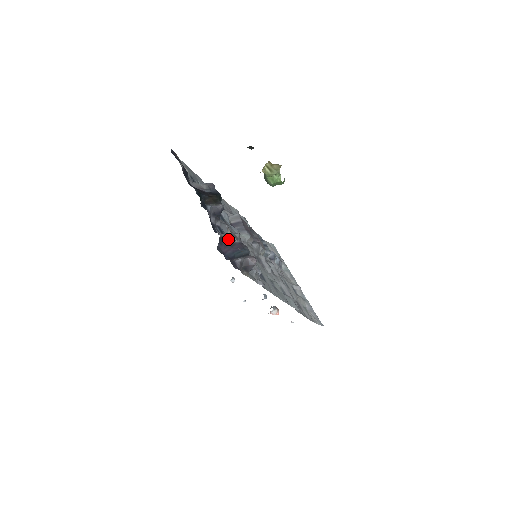
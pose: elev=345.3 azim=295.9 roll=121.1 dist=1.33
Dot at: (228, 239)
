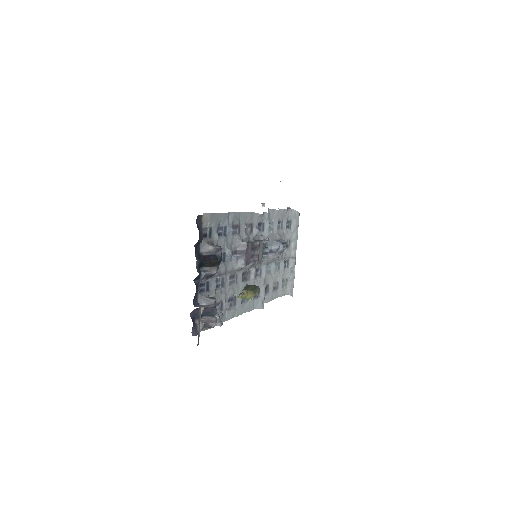
Dot at: occluded
